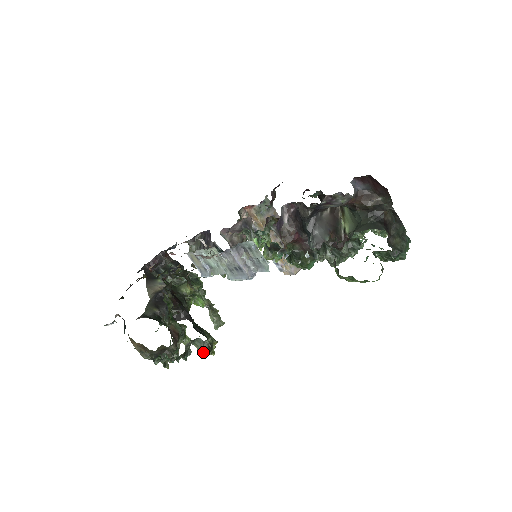
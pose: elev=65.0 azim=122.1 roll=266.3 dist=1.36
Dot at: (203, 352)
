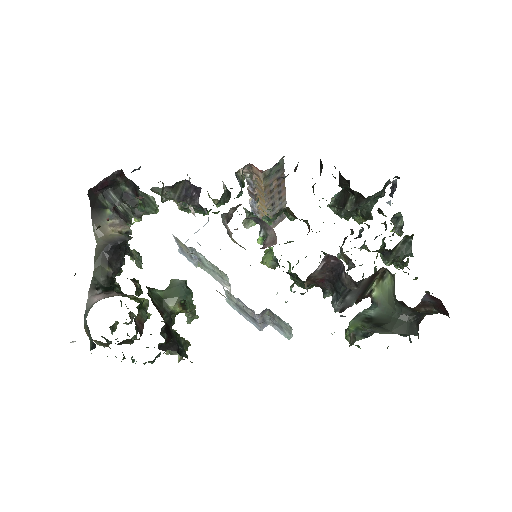
Dot at: (173, 354)
